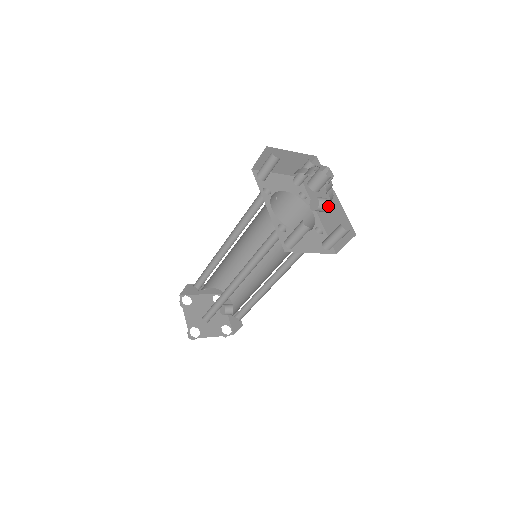
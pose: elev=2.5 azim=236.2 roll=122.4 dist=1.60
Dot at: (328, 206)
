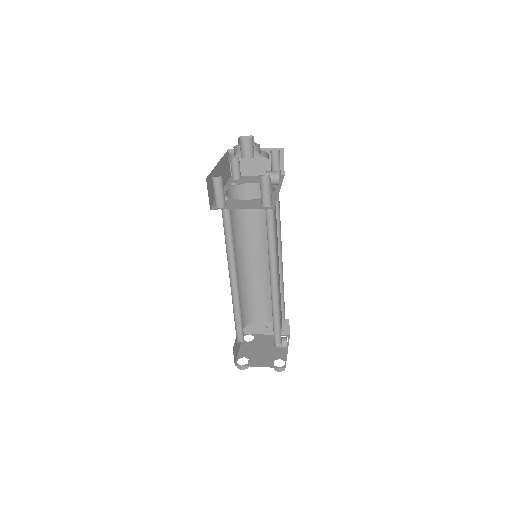
Dot at: (277, 176)
